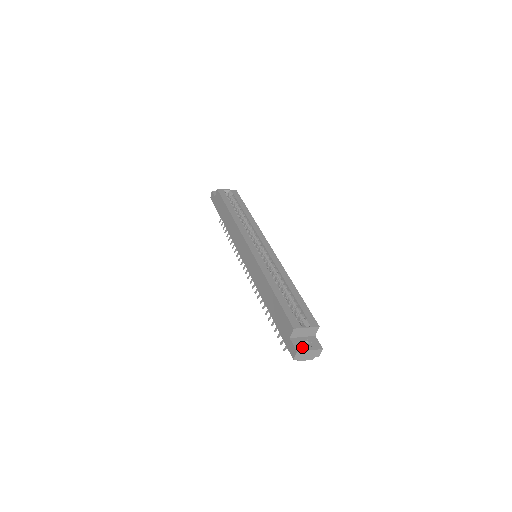
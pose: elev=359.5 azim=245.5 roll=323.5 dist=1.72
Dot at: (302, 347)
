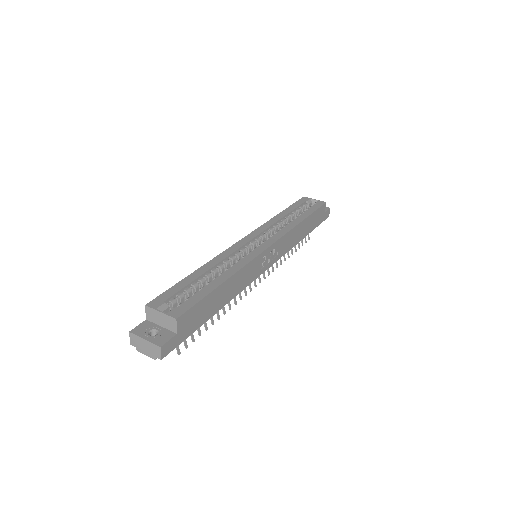
Dot at: (142, 332)
